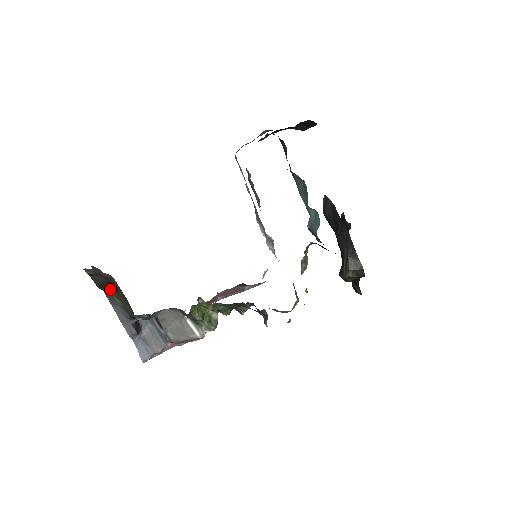
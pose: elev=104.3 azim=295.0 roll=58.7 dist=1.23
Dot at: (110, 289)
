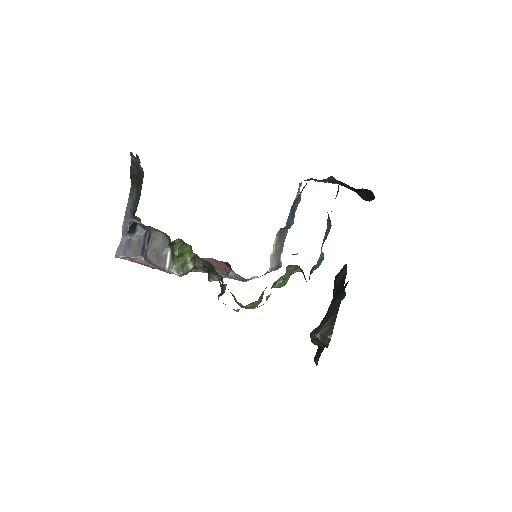
Dot at: (136, 183)
